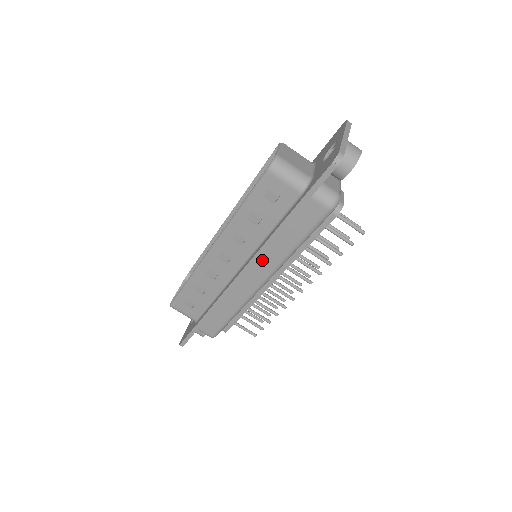
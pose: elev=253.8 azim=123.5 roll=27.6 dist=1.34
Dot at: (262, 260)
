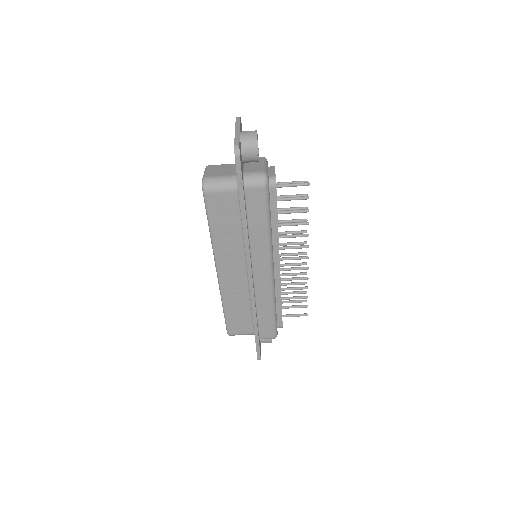
Dot at: (255, 256)
